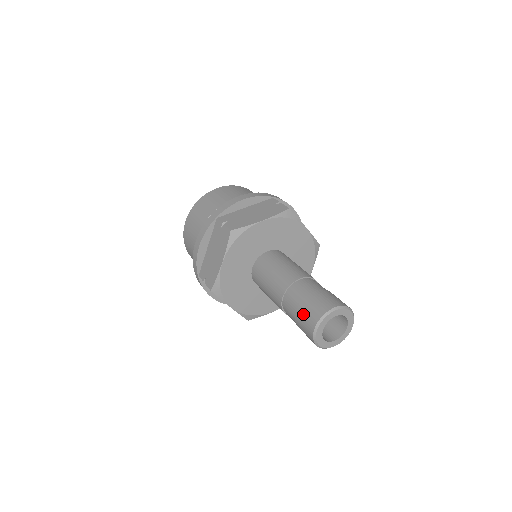
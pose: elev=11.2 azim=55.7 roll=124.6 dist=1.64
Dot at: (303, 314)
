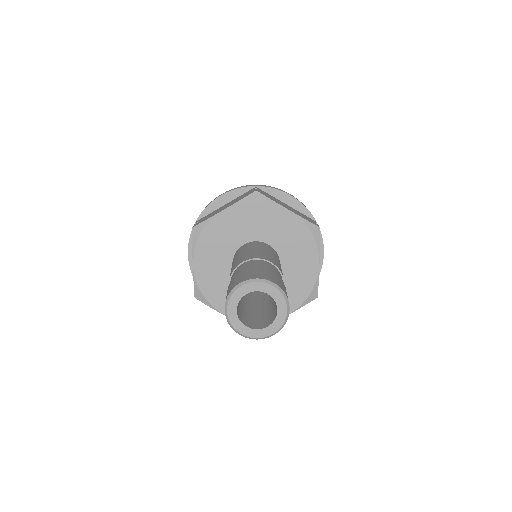
Dot at: occluded
